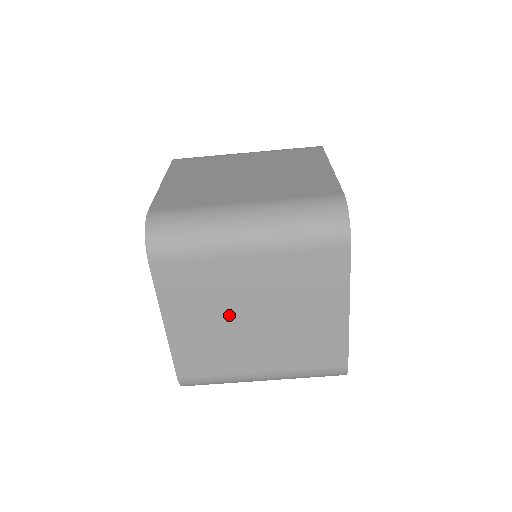
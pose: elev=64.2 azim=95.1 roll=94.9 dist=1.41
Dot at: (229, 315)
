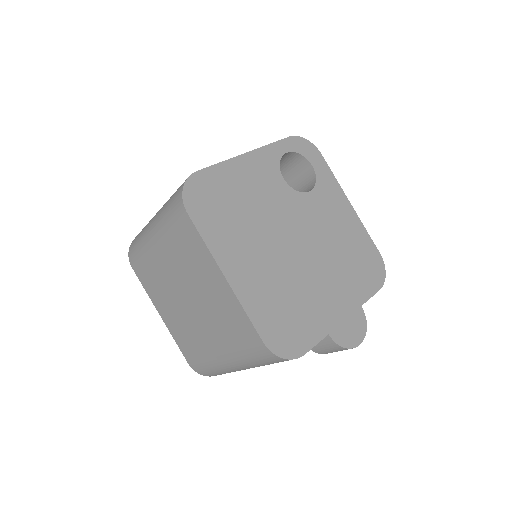
Dot at: (177, 300)
